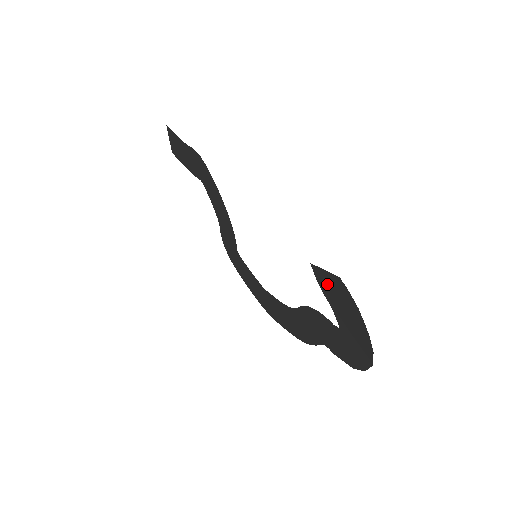
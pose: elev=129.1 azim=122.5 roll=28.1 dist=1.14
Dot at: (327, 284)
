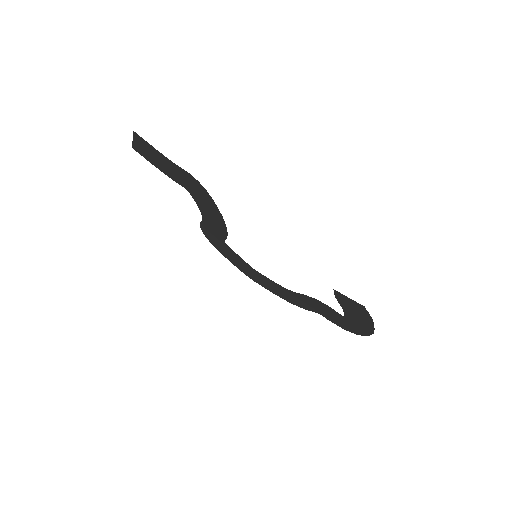
Dot at: (346, 302)
